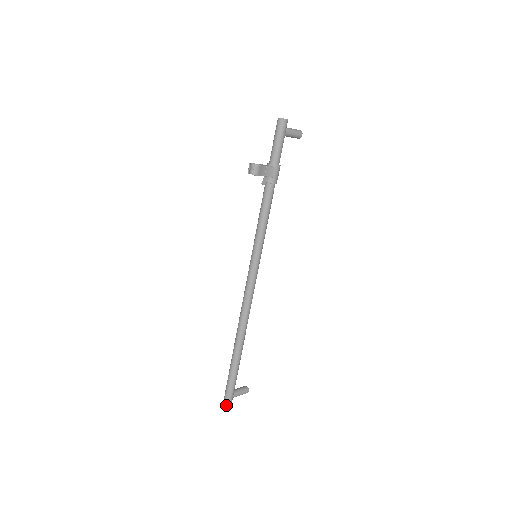
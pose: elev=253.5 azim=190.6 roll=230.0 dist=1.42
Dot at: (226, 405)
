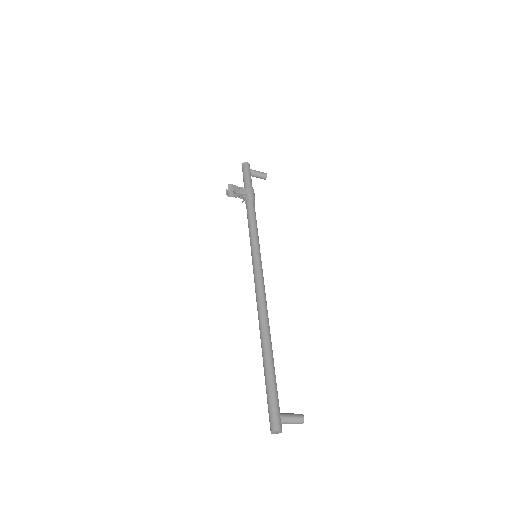
Dot at: (273, 430)
